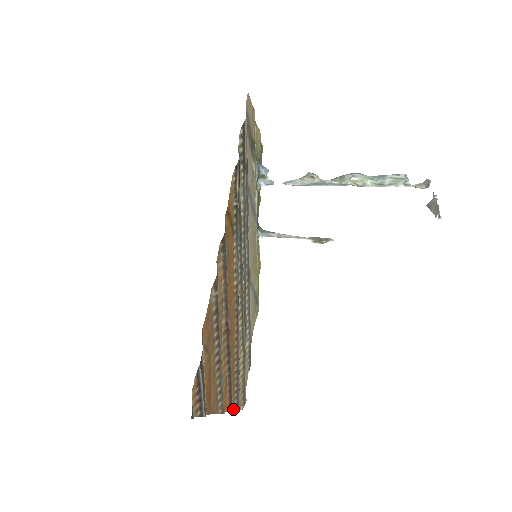
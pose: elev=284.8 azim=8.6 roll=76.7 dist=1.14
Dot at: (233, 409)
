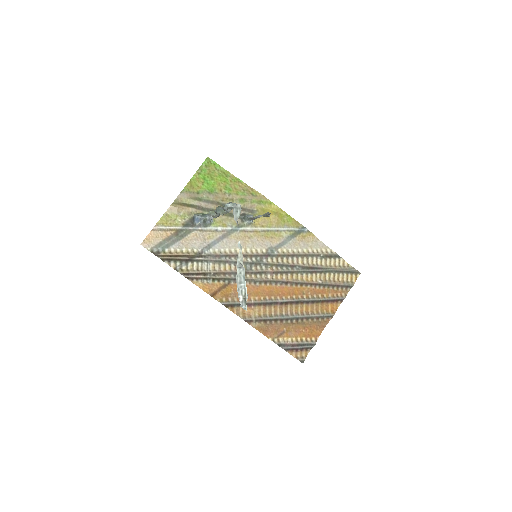
Dot at: (347, 292)
